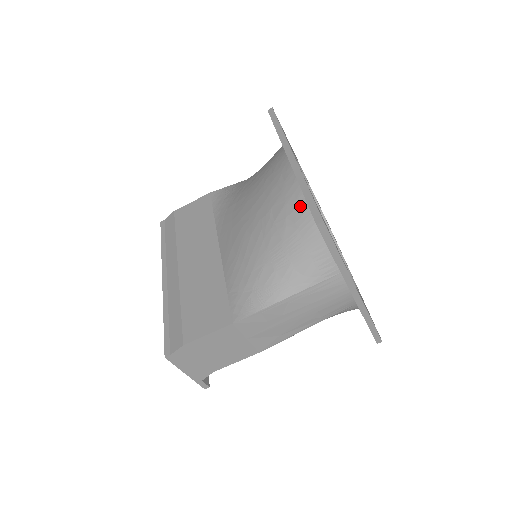
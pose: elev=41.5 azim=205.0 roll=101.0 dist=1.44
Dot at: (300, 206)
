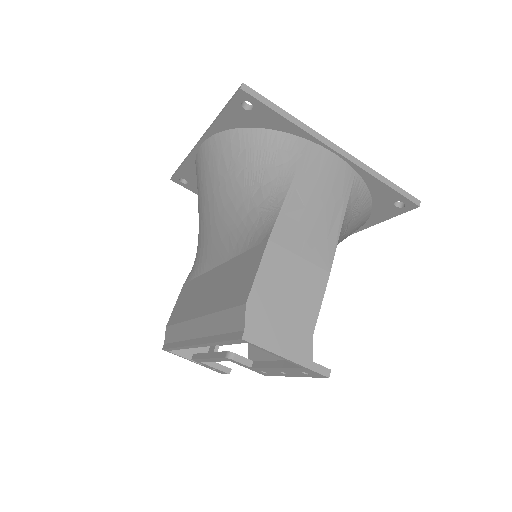
Dot at: (232, 138)
